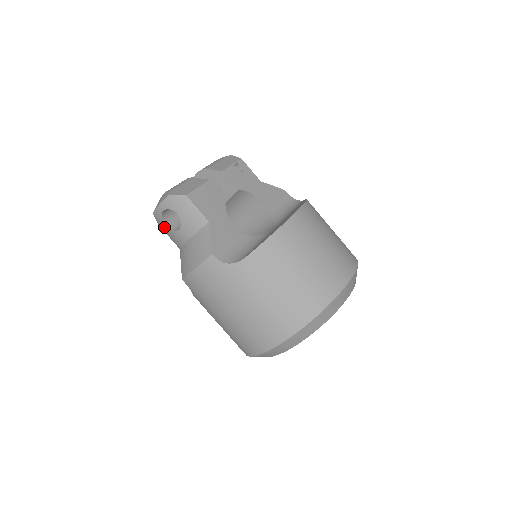
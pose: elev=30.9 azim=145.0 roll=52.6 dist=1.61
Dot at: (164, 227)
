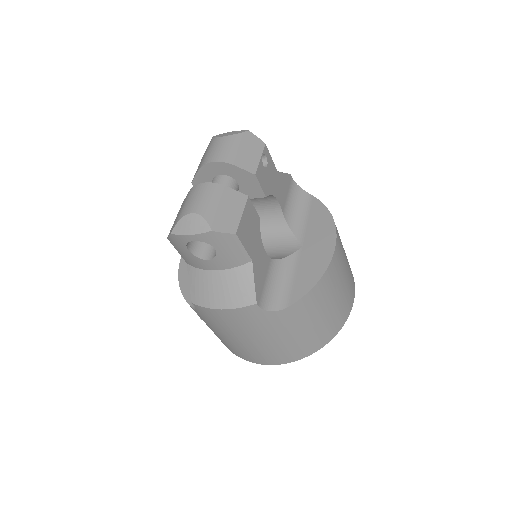
Dot at: (180, 247)
